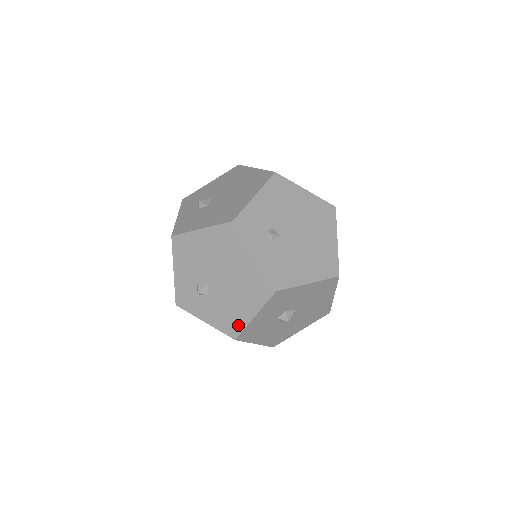
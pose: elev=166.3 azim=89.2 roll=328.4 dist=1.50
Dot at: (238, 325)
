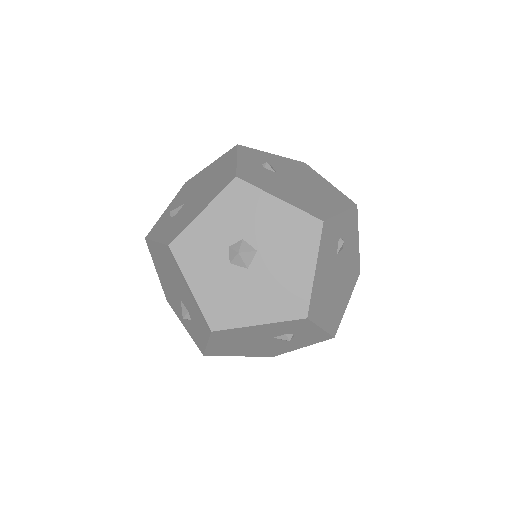
Dot at: (182, 228)
